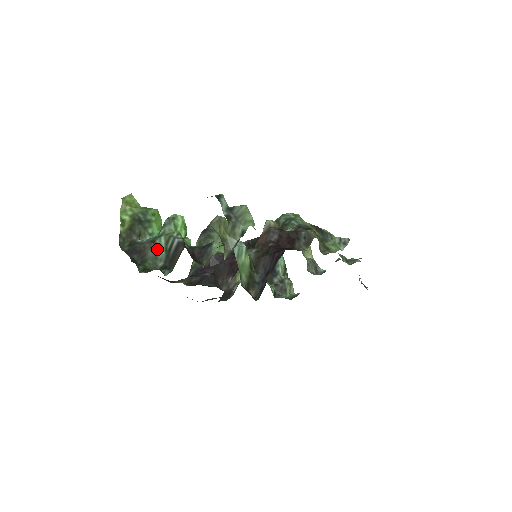
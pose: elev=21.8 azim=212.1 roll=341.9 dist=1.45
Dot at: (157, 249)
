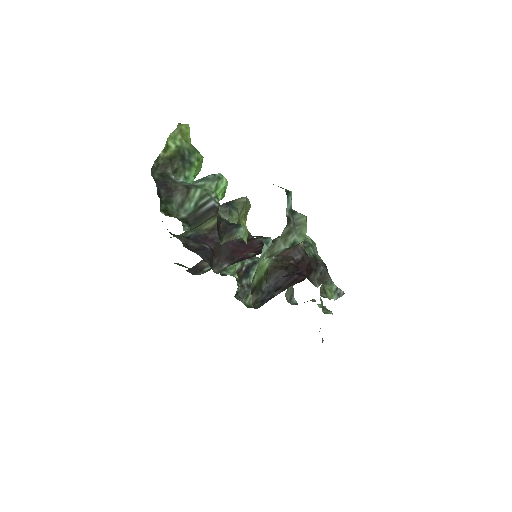
Dot at: (188, 198)
